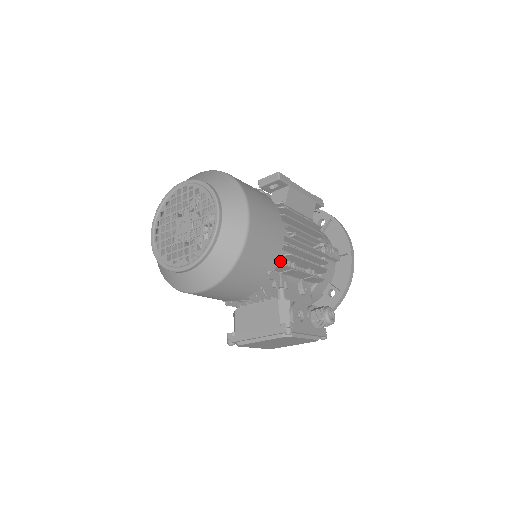
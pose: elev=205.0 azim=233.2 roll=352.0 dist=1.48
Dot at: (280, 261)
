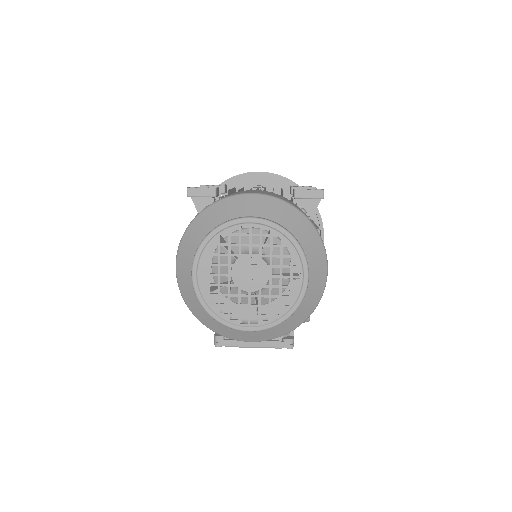
Dot at: occluded
